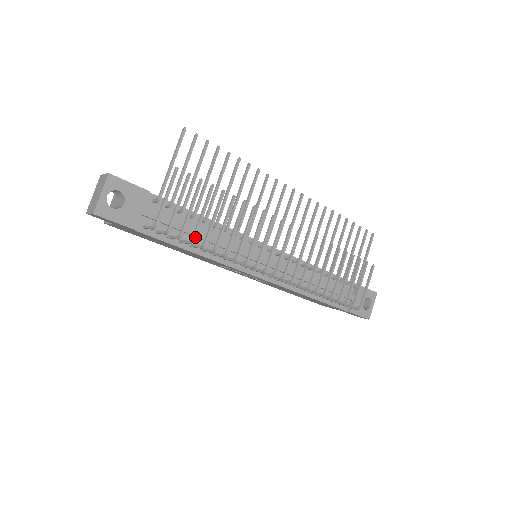
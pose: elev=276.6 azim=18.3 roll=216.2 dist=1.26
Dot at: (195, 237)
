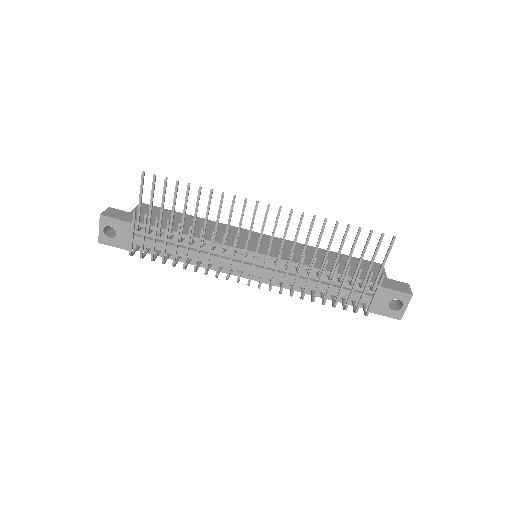
Dot at: (163, 261)
